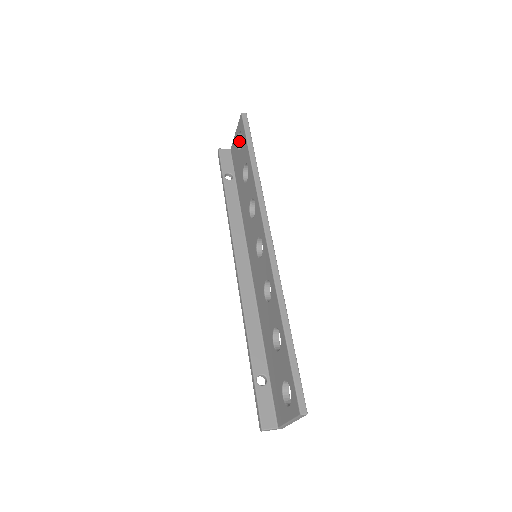
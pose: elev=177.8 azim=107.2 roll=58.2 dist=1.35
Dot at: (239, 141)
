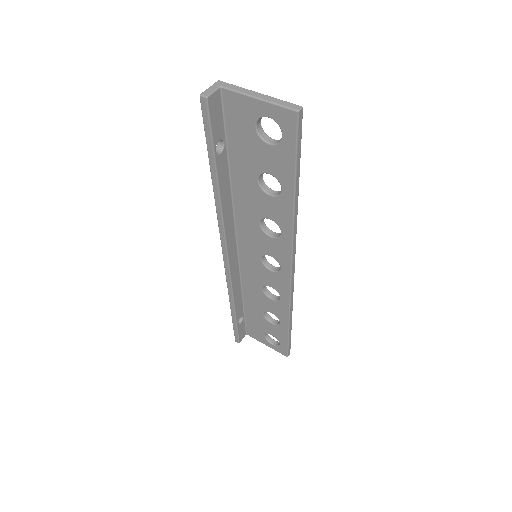
Dot at: (260, 118)
